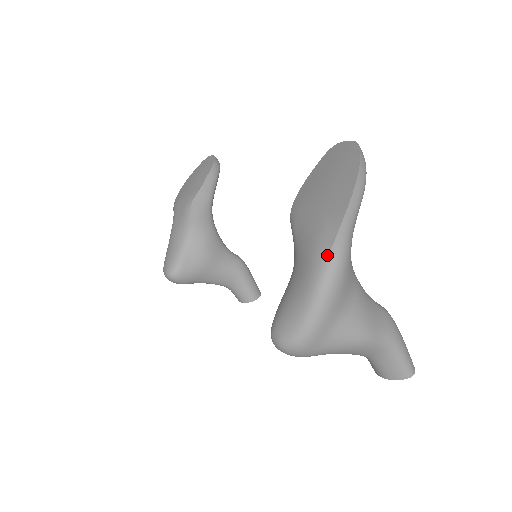
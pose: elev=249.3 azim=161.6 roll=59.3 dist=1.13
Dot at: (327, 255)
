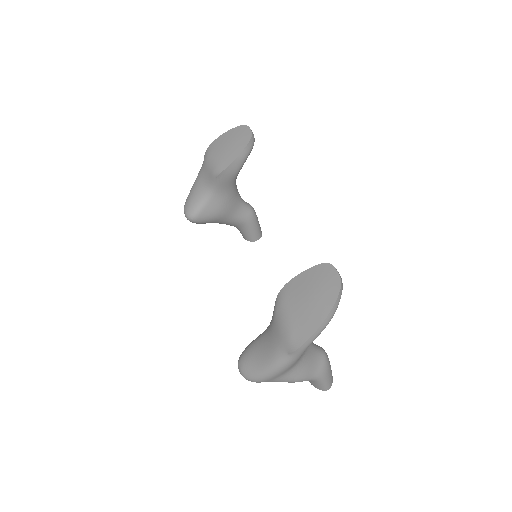
Dot at: (285, 354)
